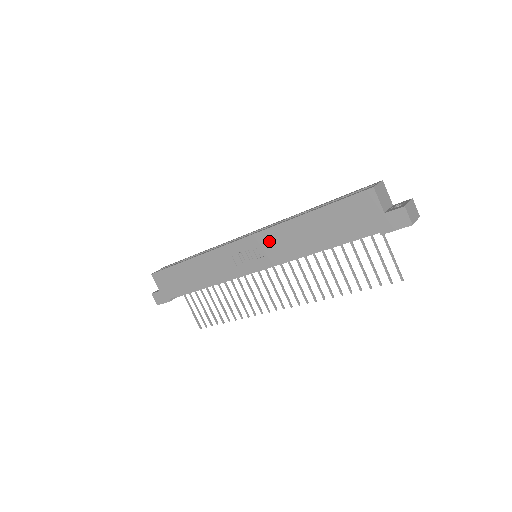
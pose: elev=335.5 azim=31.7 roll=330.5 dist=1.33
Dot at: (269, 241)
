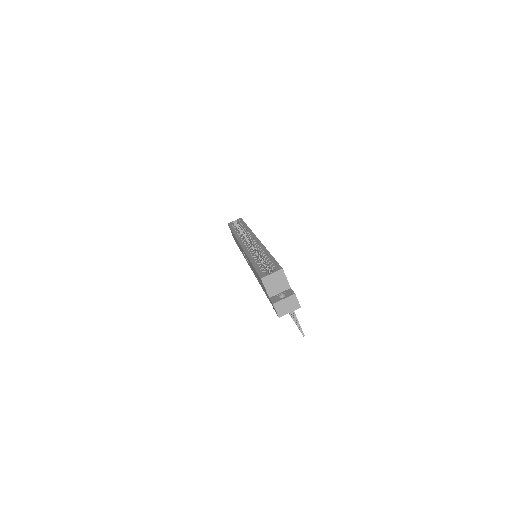
Dot at: occluded
